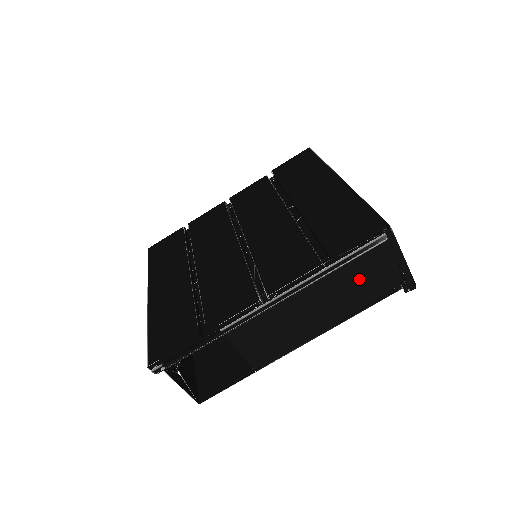
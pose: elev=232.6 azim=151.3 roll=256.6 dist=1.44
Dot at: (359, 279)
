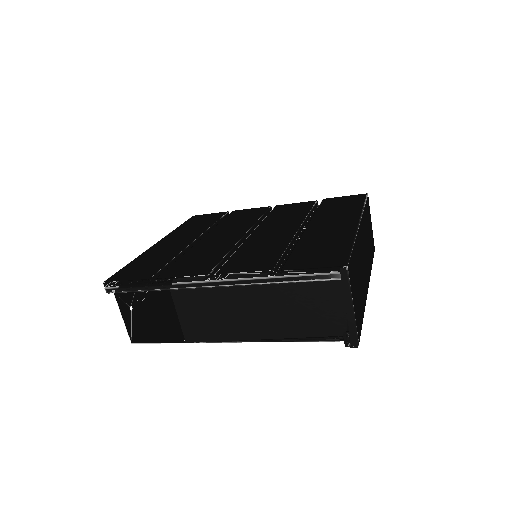
Dot at: (304, 306)
